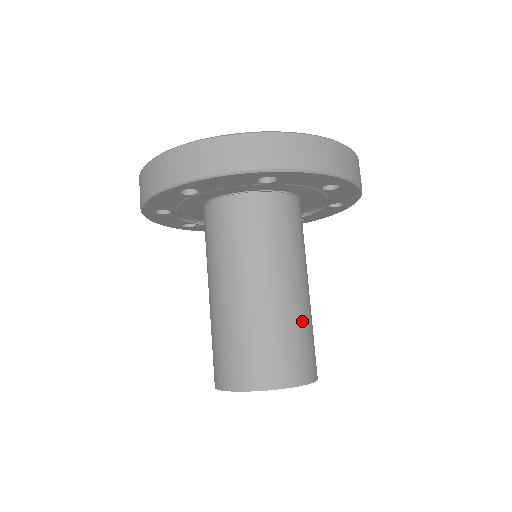
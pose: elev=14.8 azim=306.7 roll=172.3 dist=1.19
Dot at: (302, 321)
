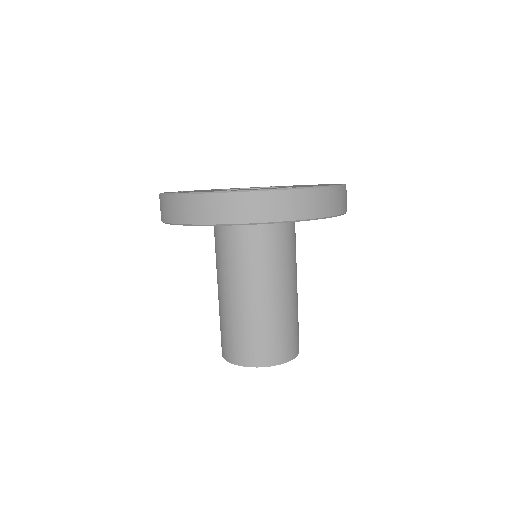
Dot at: (275, 320)
